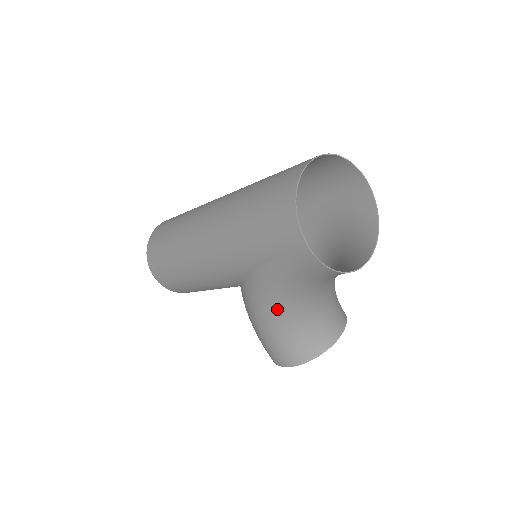
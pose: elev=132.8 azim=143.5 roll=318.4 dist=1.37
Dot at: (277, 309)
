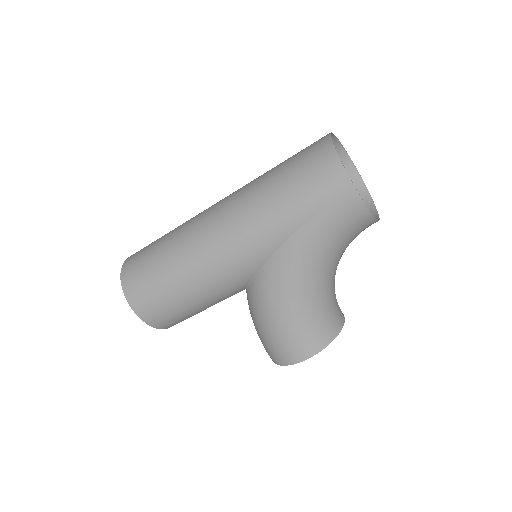
Dot at: (304, 283)
